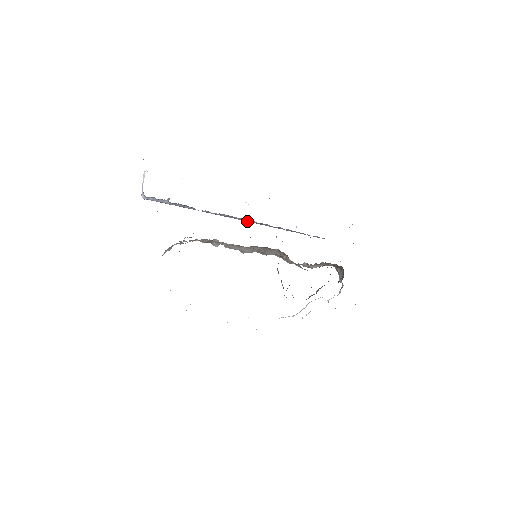
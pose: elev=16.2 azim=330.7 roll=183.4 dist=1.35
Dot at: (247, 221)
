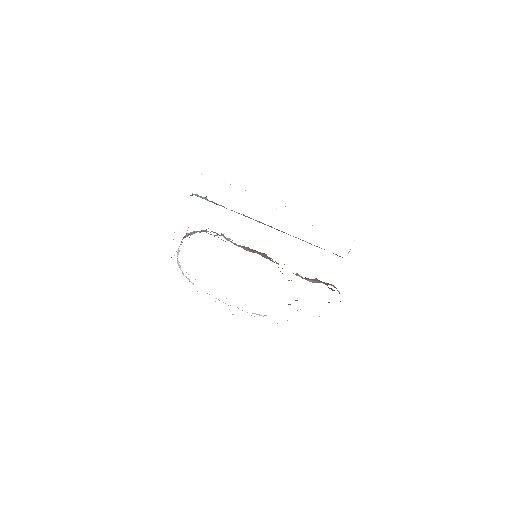
Dot at: (267, 225)
